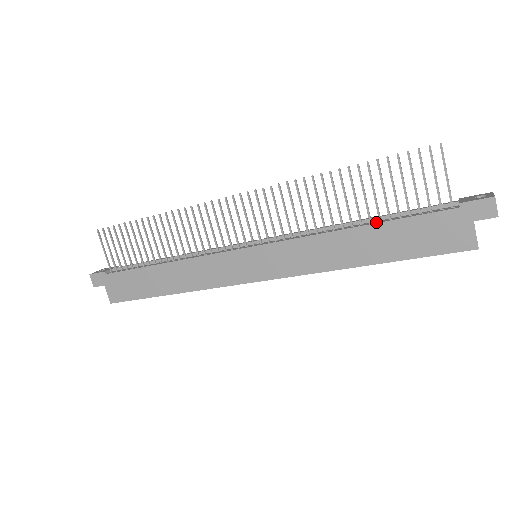
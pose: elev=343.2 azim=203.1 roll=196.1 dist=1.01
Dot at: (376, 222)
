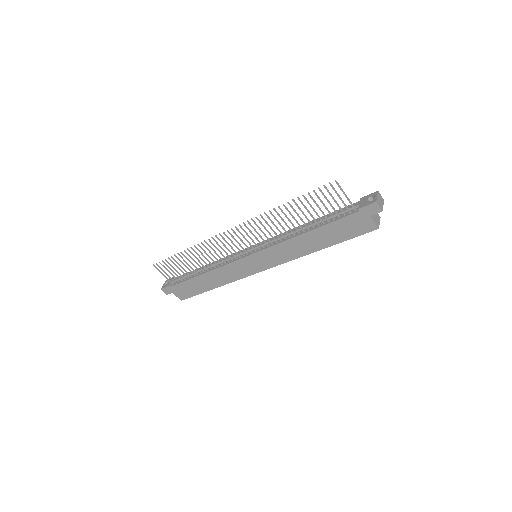
Dot at: (317, 227)
